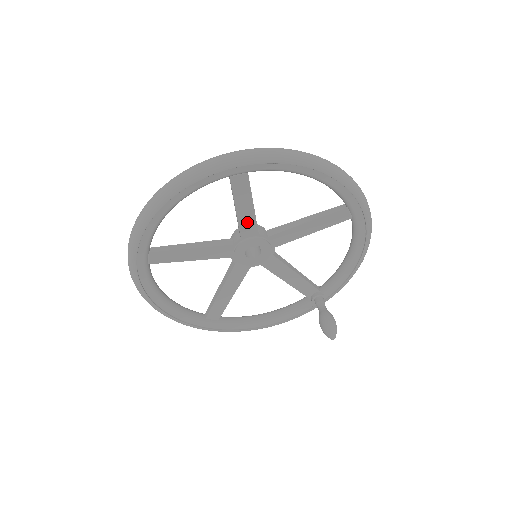
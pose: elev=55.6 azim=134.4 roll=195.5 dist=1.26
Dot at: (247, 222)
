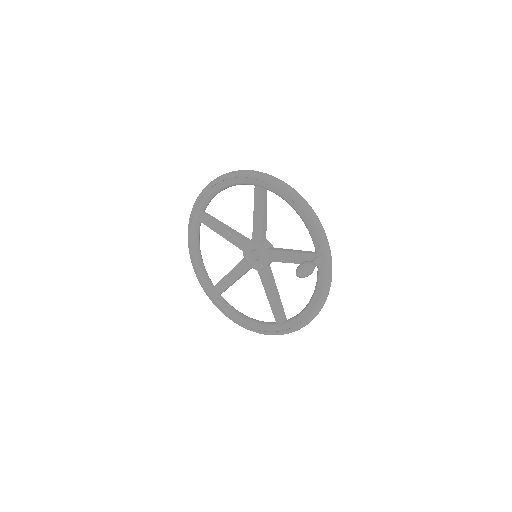
Dot at: (233, 239)
